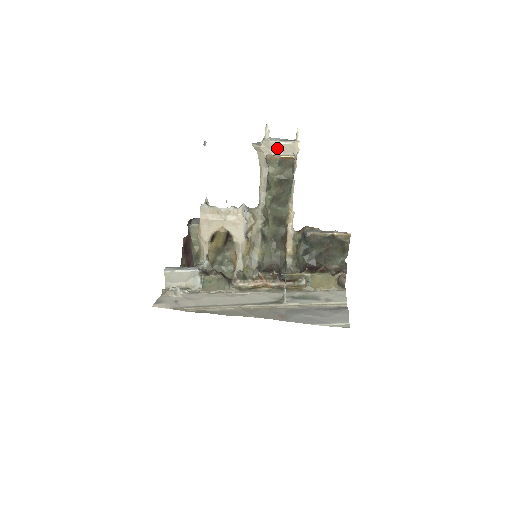
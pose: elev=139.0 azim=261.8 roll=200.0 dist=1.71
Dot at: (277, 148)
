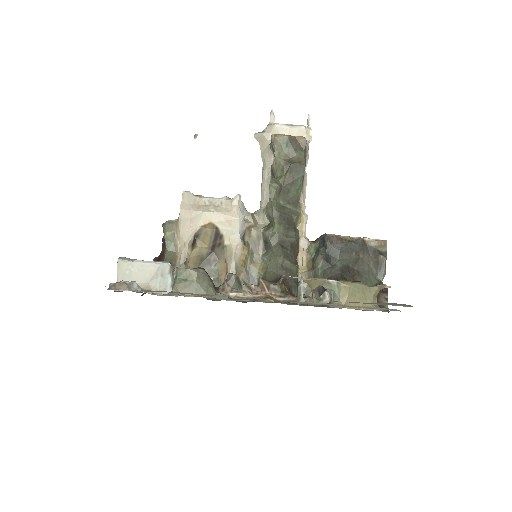
Dot at: occluded
